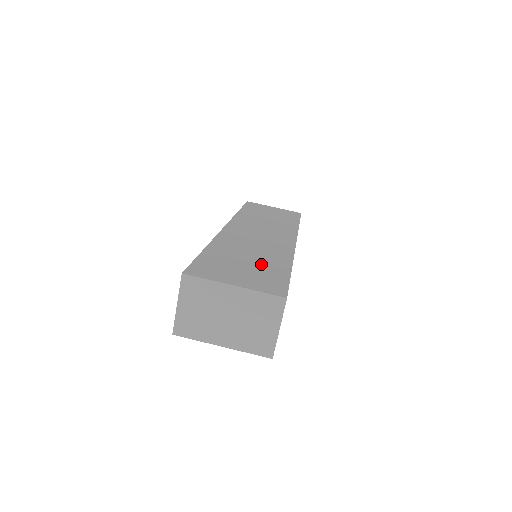
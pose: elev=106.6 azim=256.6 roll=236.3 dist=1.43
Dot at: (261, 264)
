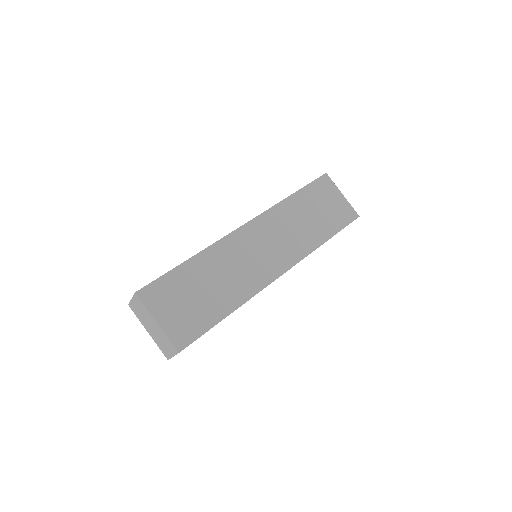
Dot at: (208, 301)
